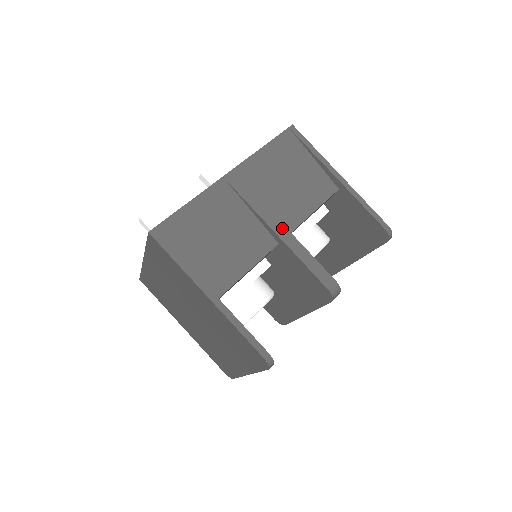
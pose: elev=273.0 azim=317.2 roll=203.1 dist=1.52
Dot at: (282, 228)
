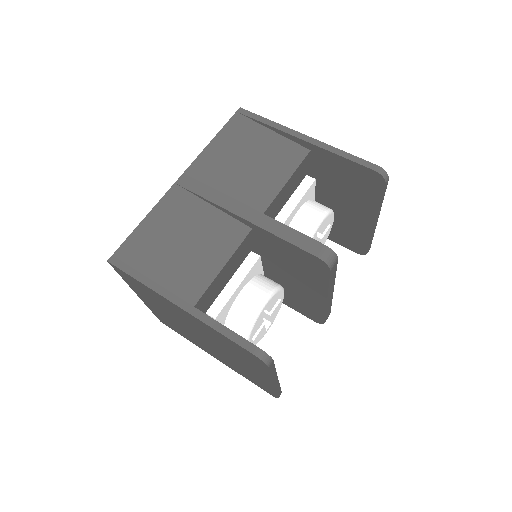
Dot at: (248, 210)
